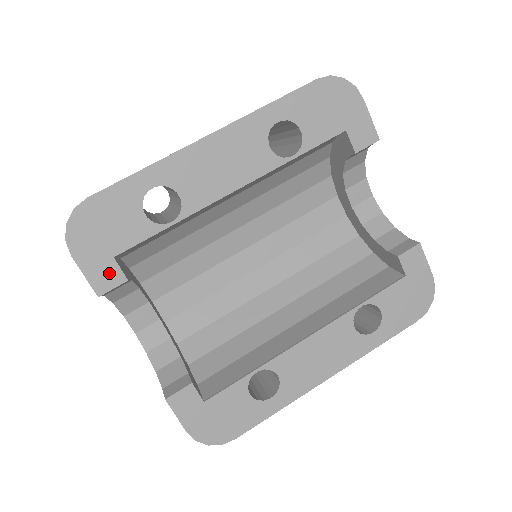
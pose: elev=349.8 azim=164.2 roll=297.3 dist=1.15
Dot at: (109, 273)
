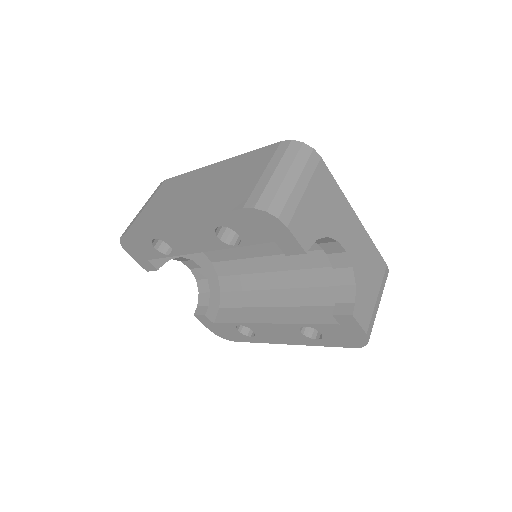
Dot at: (148, 265)
